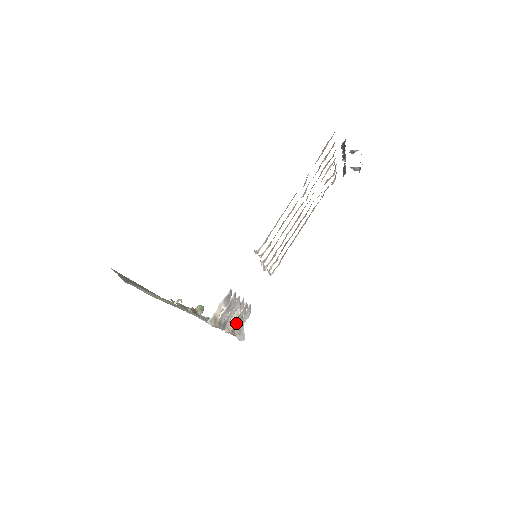
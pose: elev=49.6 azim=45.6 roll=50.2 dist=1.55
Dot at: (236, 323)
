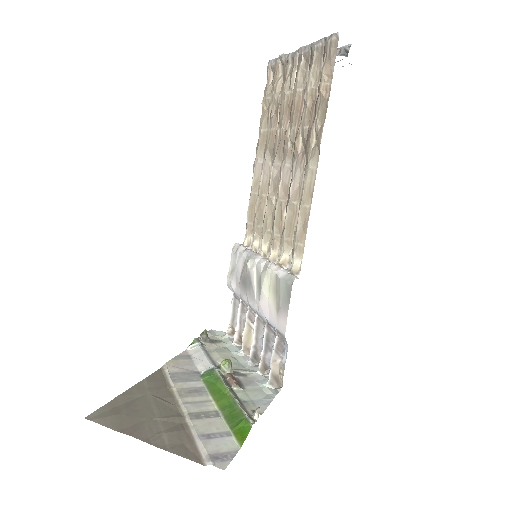
Dot at: occluded
